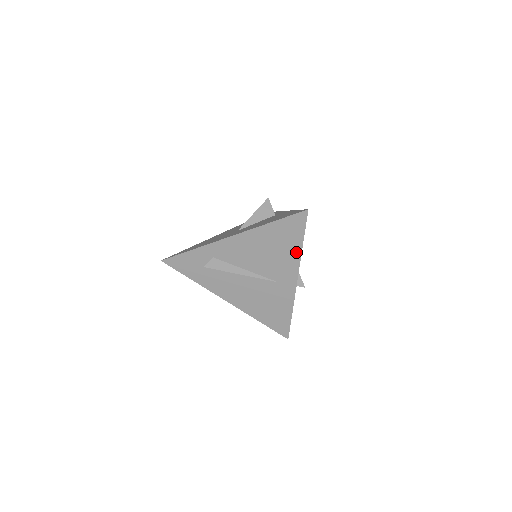
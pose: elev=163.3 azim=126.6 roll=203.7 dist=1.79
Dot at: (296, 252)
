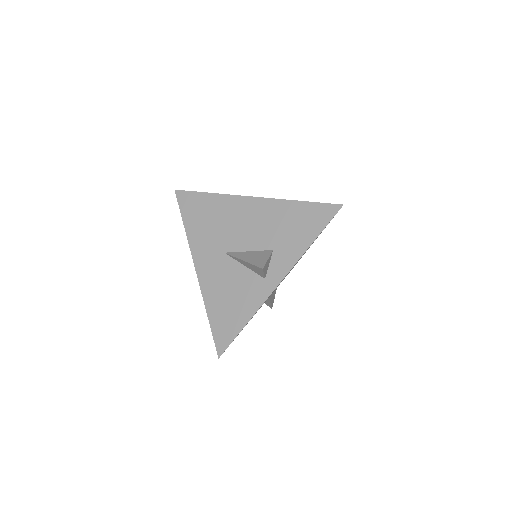
Dot at: occluded
